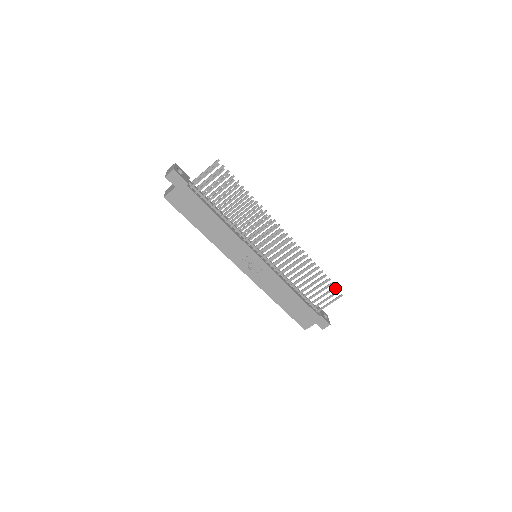
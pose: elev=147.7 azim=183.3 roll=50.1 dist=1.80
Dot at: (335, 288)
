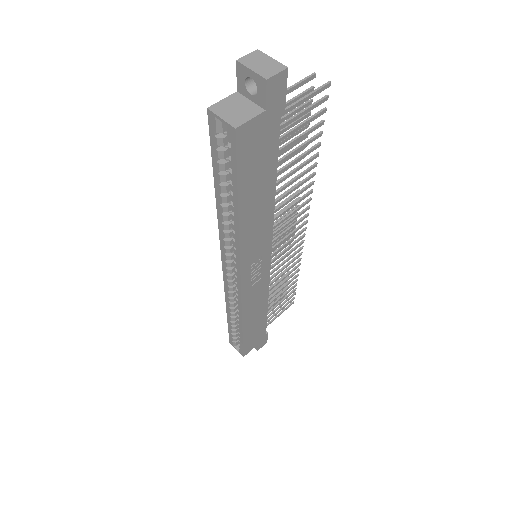
Dot at: (295, 294)
